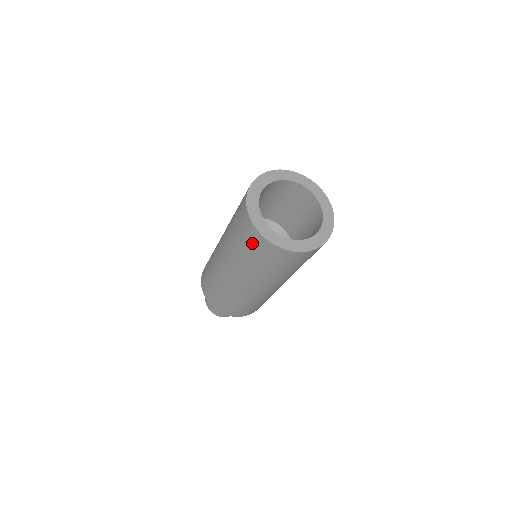
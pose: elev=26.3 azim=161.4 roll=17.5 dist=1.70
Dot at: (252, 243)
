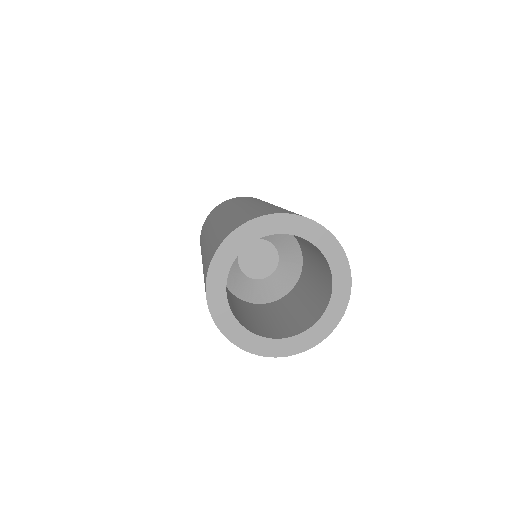
Dot at: occluded
